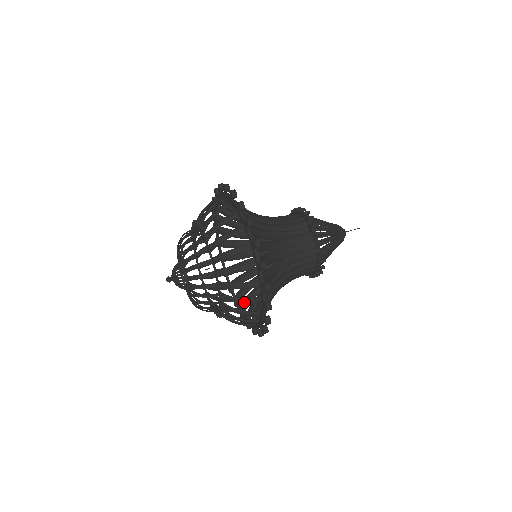
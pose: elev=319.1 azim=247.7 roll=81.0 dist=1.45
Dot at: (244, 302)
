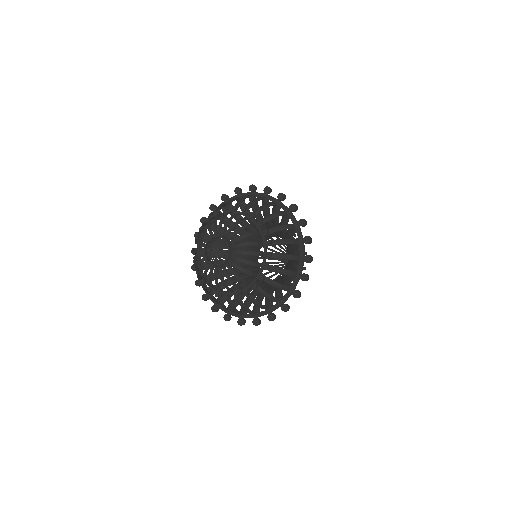
Dot at: (284, 226)
